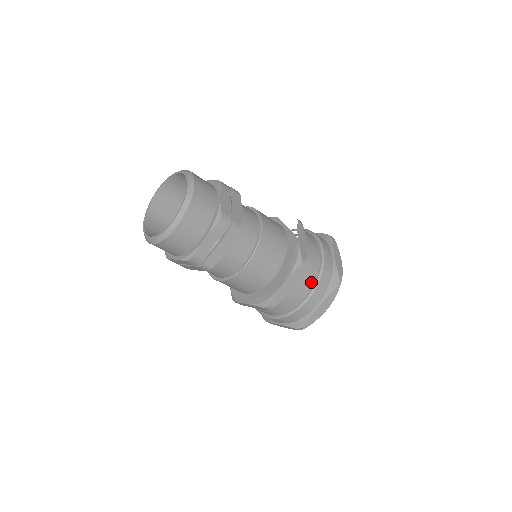
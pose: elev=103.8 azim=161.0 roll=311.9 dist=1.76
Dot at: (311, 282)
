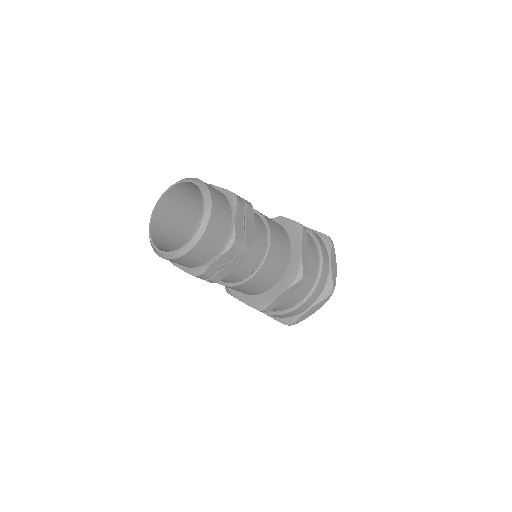
Dot at: (314, 245)
